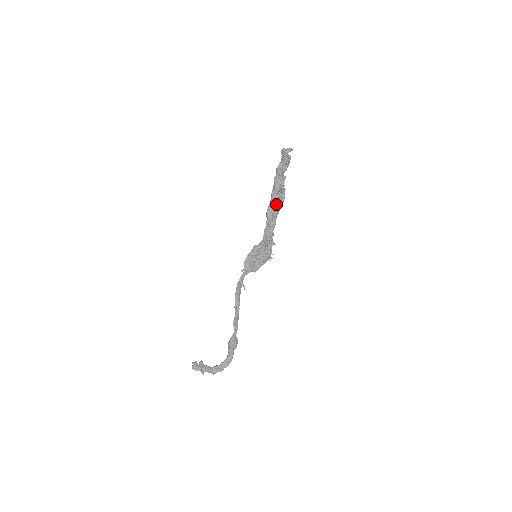
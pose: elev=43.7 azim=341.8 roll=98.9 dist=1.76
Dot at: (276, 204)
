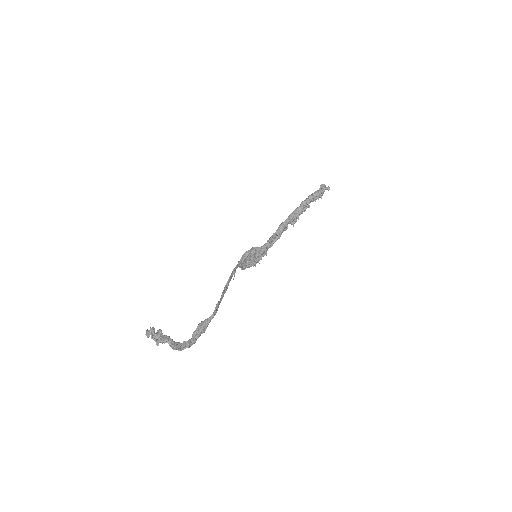
Dot at: (289, 223)
